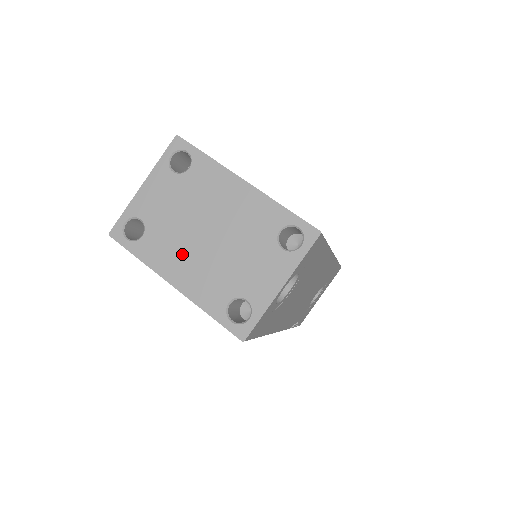
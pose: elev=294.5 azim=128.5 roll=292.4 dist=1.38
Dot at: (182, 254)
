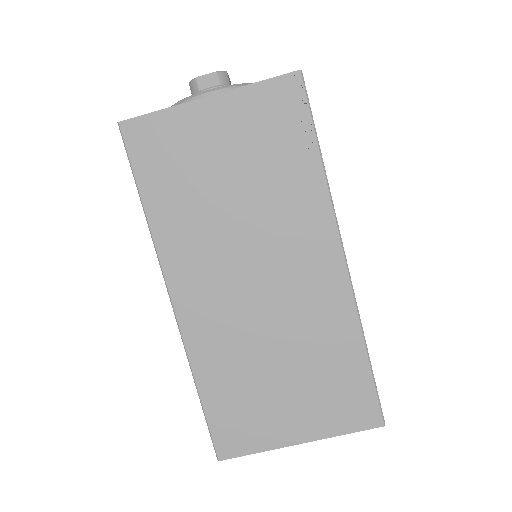
Dot at: occluded
